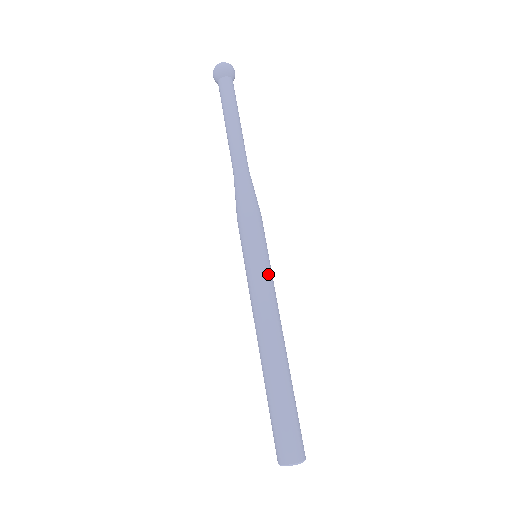
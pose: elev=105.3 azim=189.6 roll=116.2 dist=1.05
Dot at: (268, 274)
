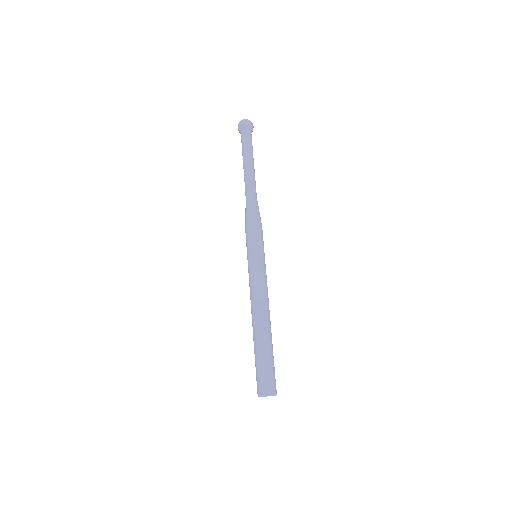
Dot at: (263, 269)
